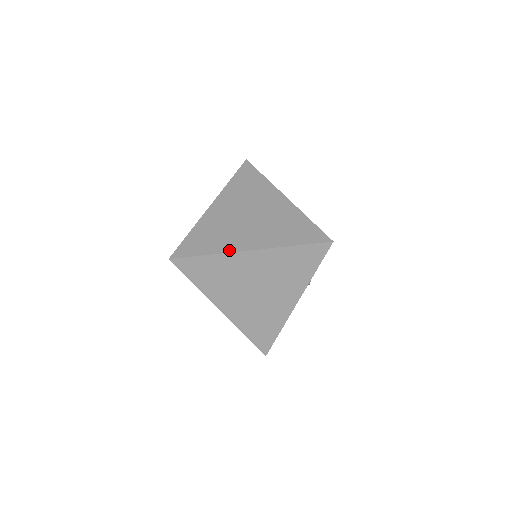
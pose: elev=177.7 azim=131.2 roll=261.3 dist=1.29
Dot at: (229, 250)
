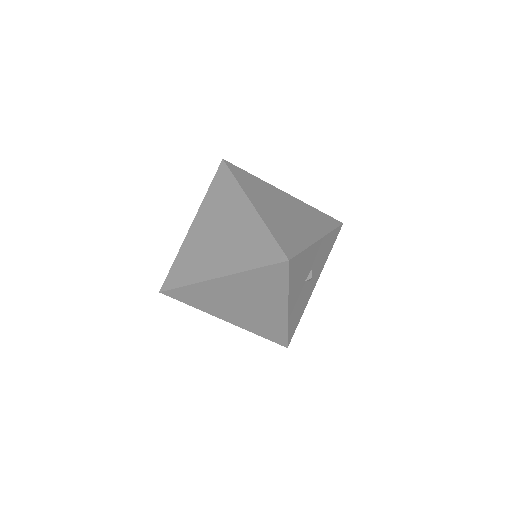
Dot at: (202, 279)
